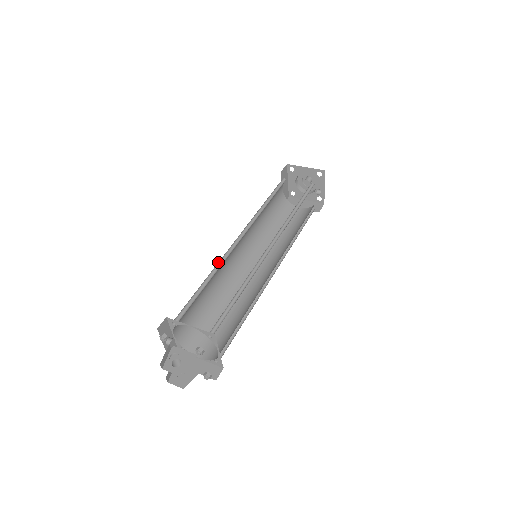
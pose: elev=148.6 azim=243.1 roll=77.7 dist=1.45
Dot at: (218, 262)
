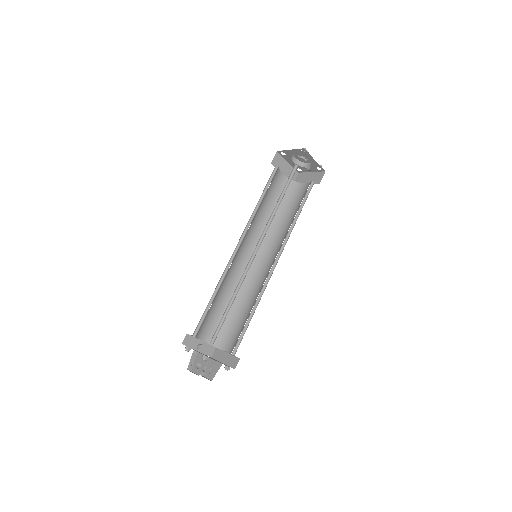
Dot at: (222, 275)
